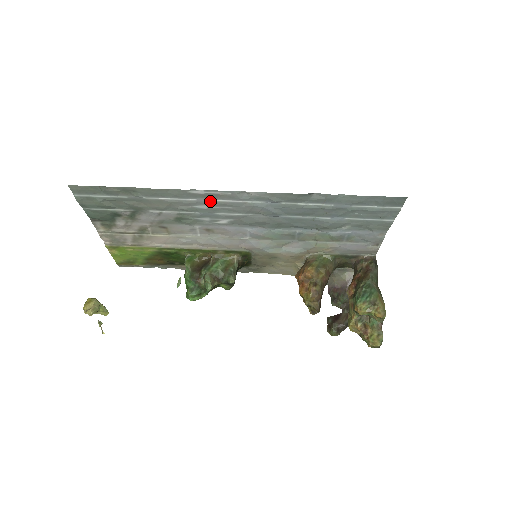
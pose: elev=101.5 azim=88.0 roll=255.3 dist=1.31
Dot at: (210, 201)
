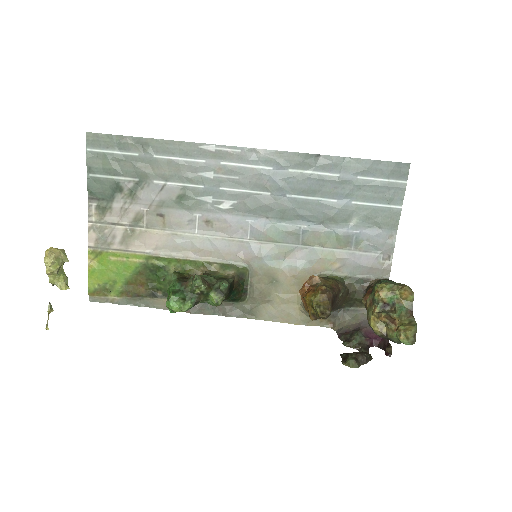
Dot at: (218, 165)
